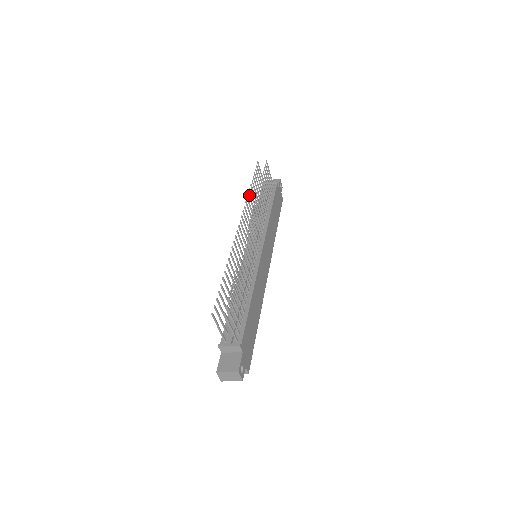
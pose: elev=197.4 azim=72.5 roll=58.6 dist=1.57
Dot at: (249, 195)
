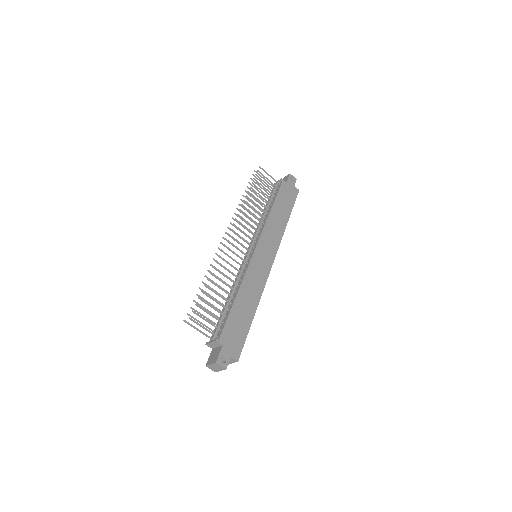
Dot at: (240, 205)
